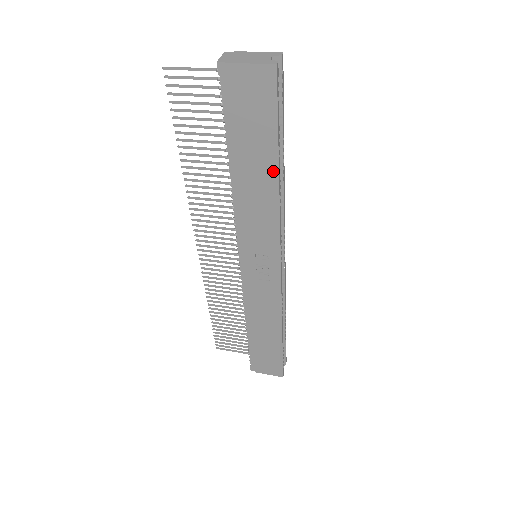
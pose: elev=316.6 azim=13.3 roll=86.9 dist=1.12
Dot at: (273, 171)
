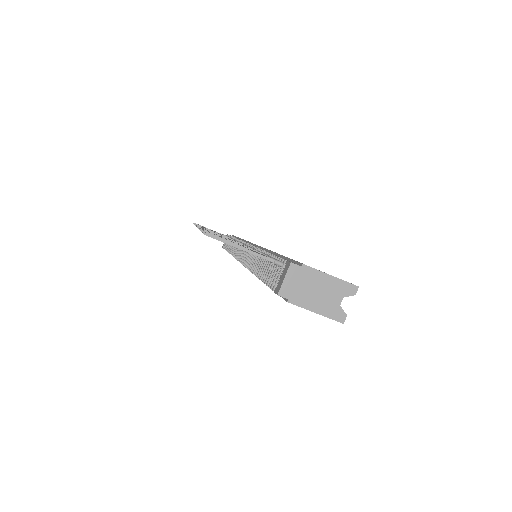
Dot at: occluded
